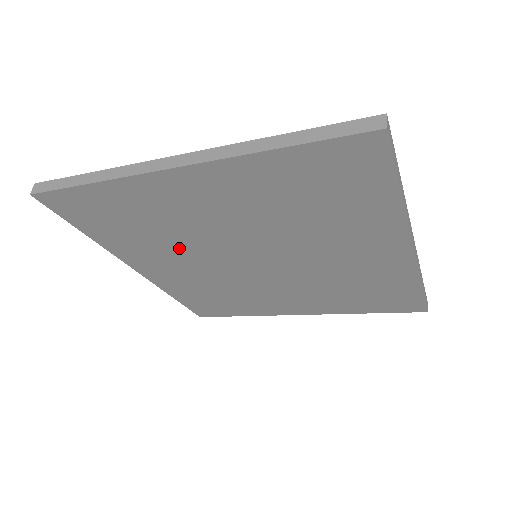
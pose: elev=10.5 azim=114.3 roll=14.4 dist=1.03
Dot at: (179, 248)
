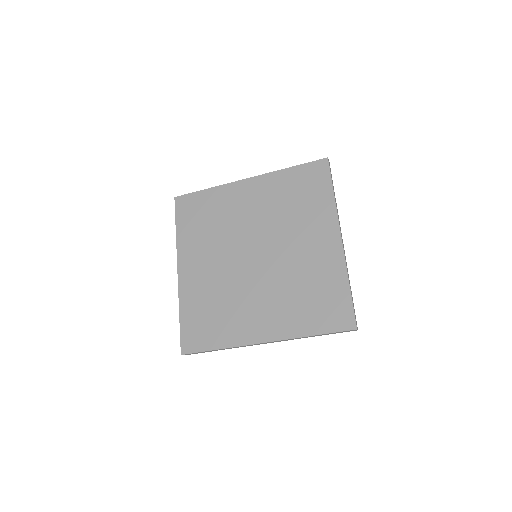
Dot at: (218, 242)
